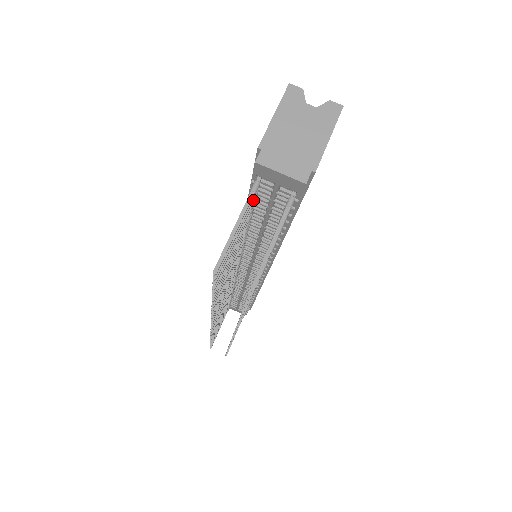
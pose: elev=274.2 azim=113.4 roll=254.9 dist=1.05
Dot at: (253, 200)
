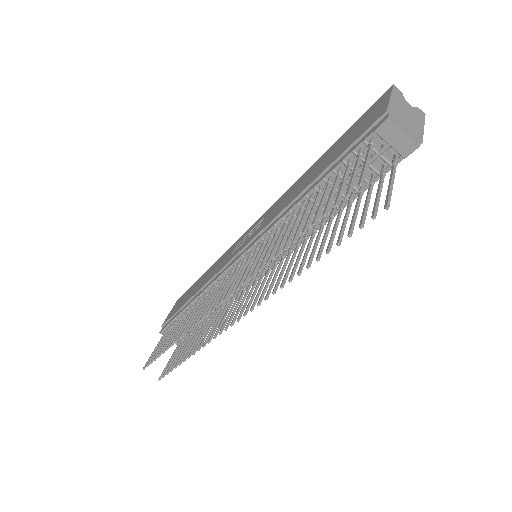
Dot at: occluded
